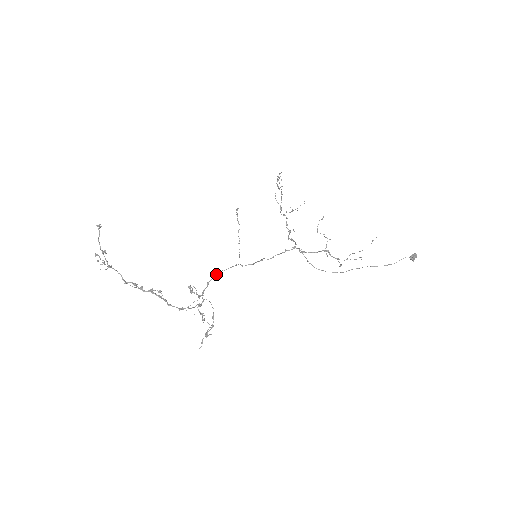
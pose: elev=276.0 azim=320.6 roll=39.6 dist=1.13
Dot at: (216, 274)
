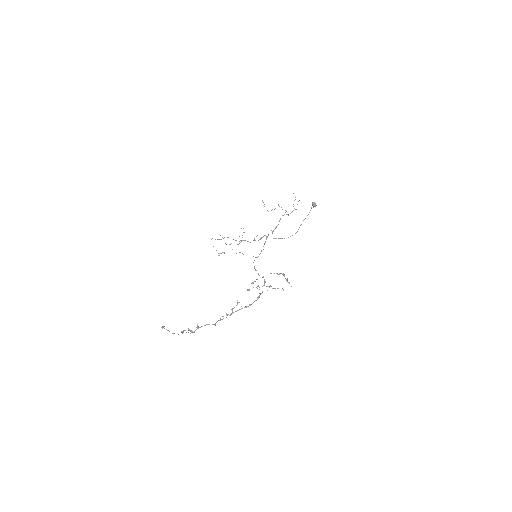
Dot at: occluded
